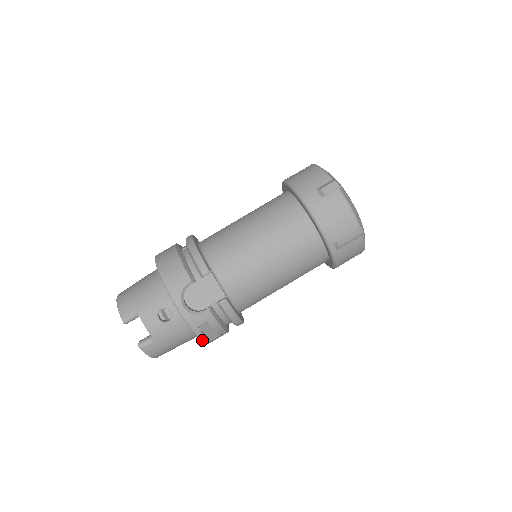
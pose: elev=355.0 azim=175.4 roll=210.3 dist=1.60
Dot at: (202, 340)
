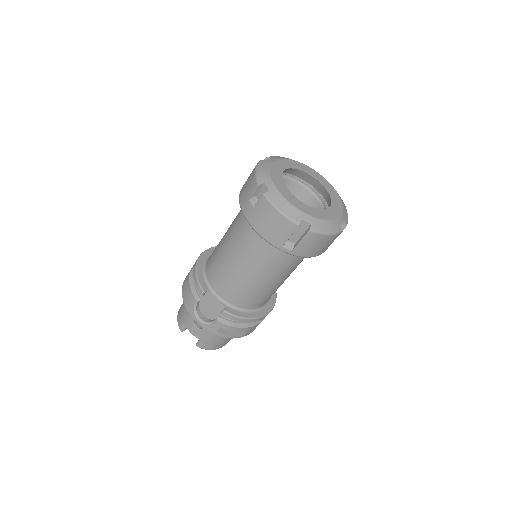
Dot at: occluded
